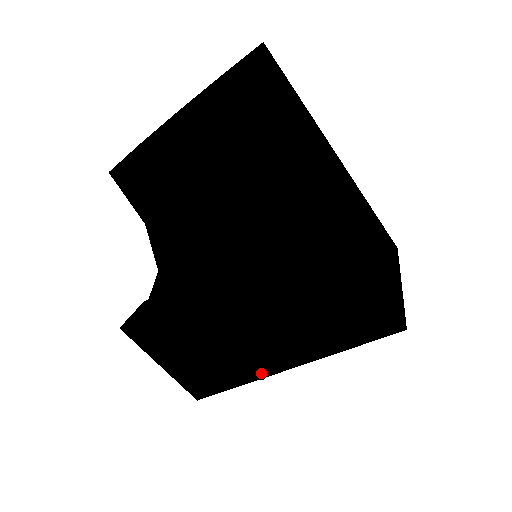
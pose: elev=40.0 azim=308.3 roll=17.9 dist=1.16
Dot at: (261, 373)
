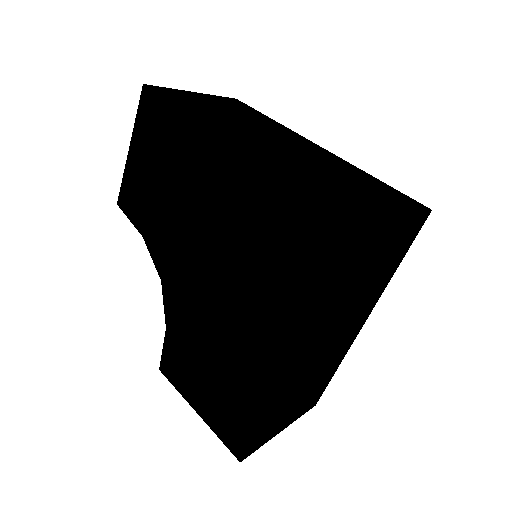
Dot at: (272, 383)
